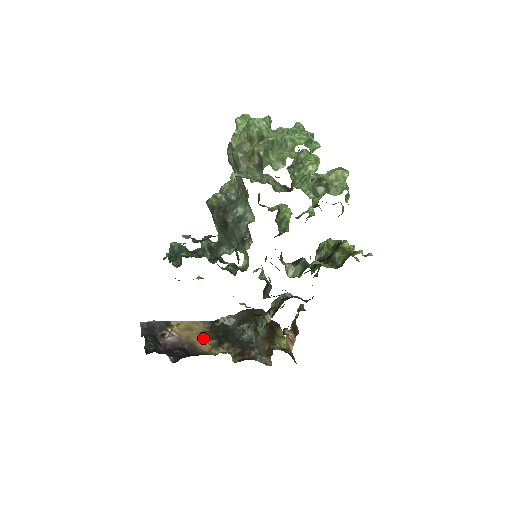
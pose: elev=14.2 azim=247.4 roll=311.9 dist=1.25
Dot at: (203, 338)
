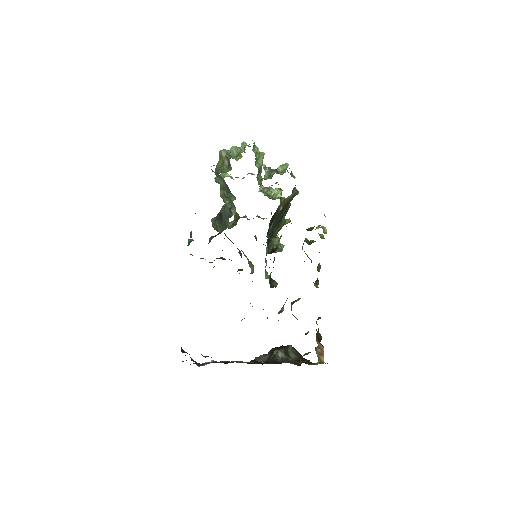
Dot at: occluded
